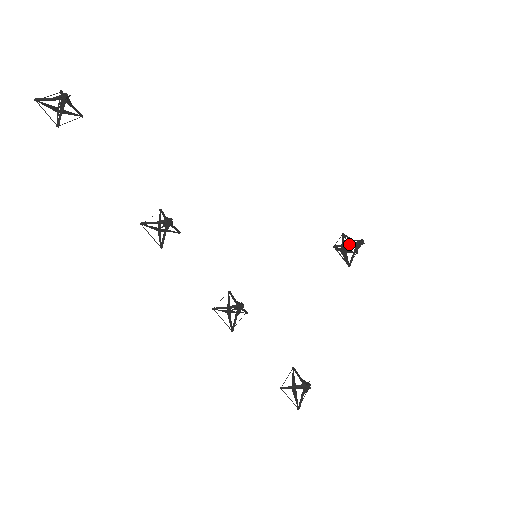
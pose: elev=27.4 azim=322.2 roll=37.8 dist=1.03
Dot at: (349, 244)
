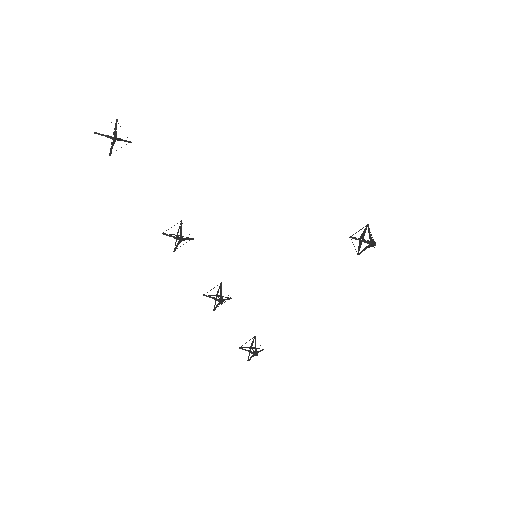
Dot at: (364, 241)
